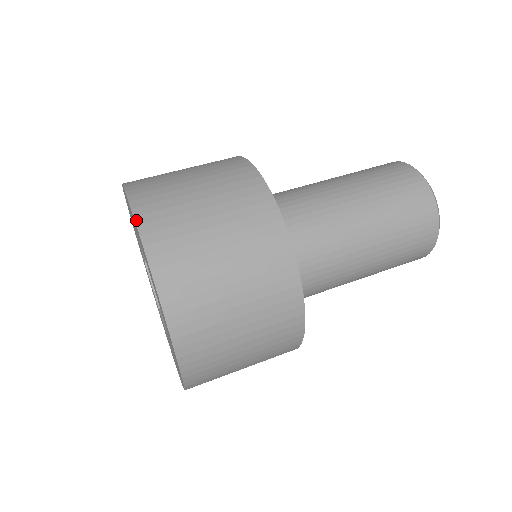
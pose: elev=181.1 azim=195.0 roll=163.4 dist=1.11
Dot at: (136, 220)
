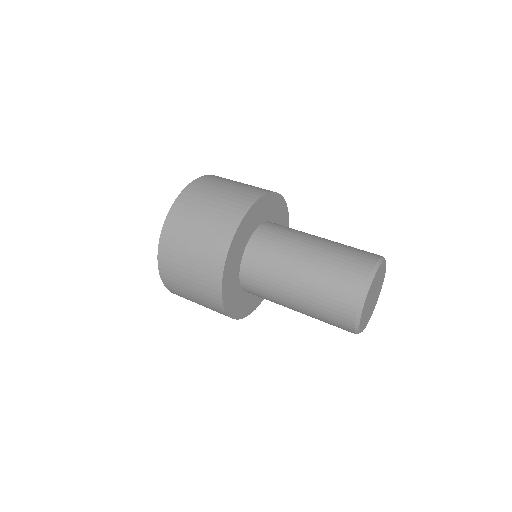
Dot at: (196, 180)
